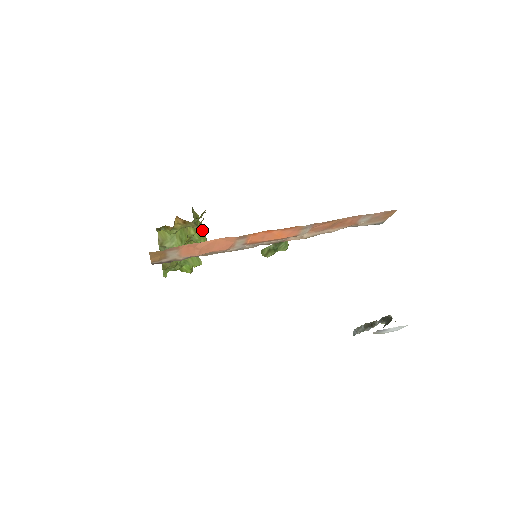
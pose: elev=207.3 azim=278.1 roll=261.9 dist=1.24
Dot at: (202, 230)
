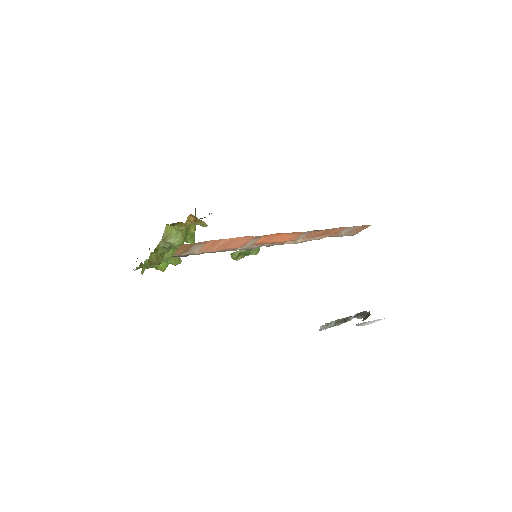
Dot at: occluded
